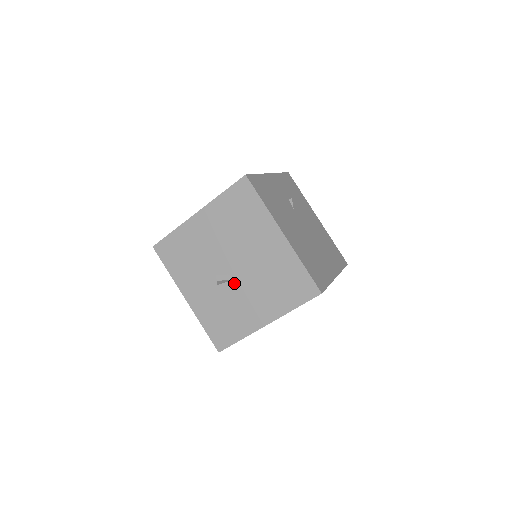
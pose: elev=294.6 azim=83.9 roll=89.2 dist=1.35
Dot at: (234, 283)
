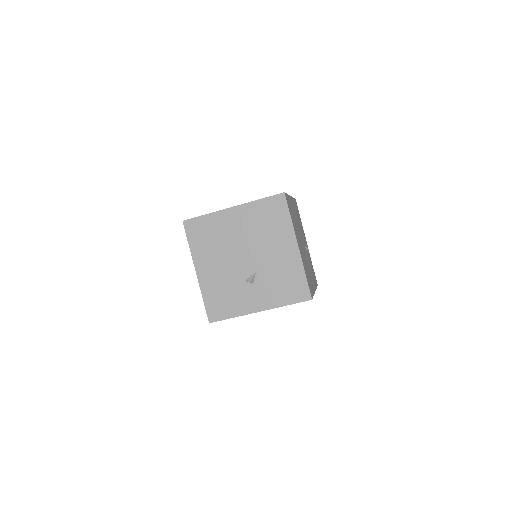
Dot at: occluded
